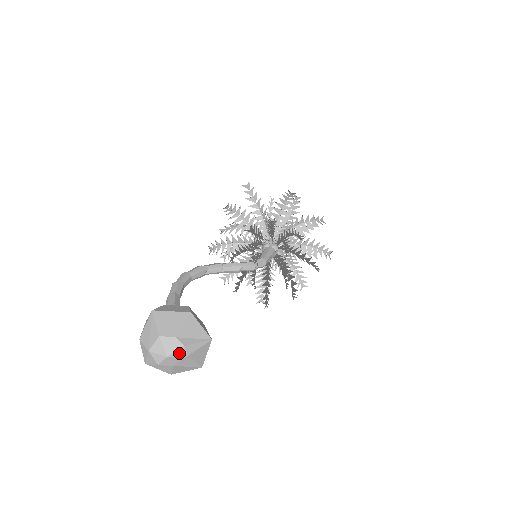
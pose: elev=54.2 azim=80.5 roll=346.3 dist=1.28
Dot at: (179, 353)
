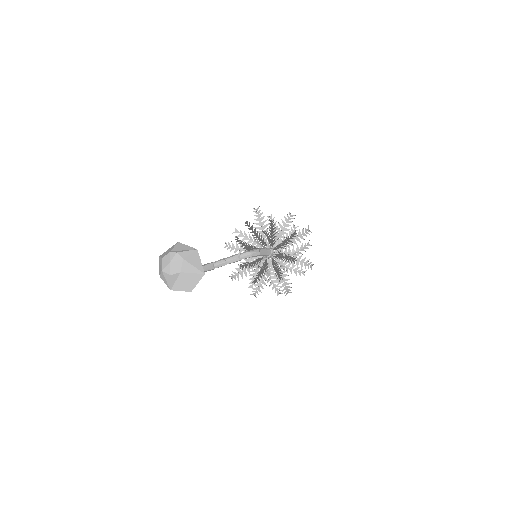
Dot at: (176, 258)
